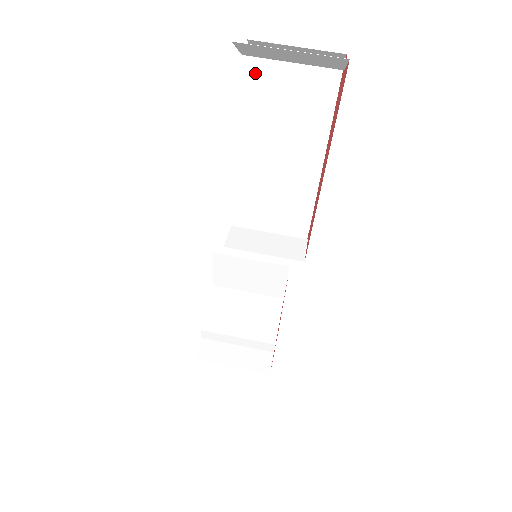
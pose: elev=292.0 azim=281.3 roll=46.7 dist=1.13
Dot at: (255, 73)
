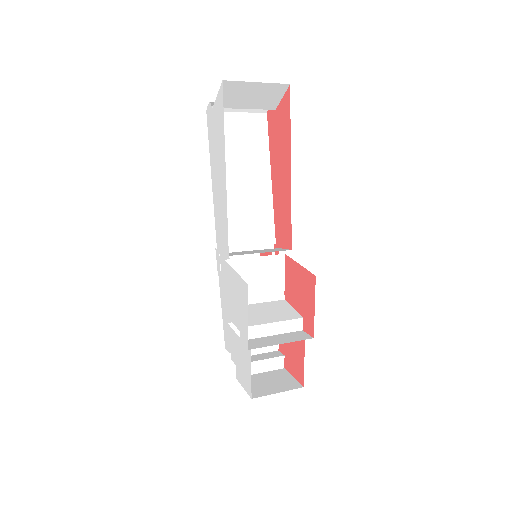
Dot at: occluded
